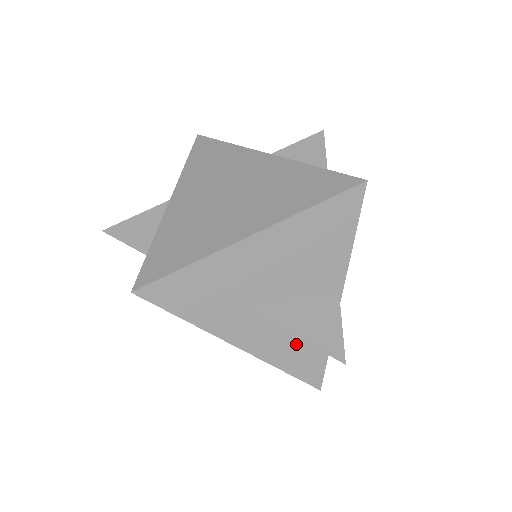
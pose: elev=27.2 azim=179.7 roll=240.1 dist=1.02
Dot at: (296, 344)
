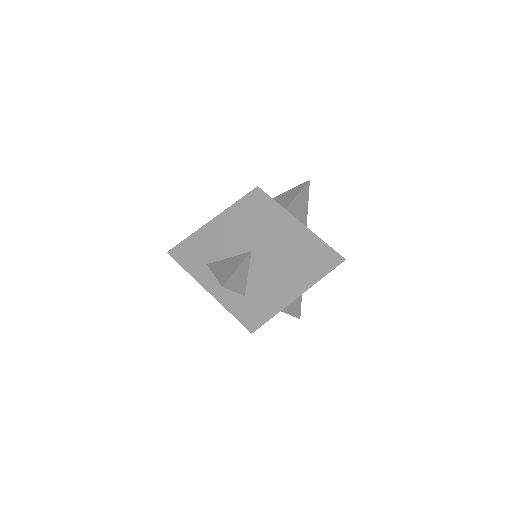
Dot at: (234, 293)
